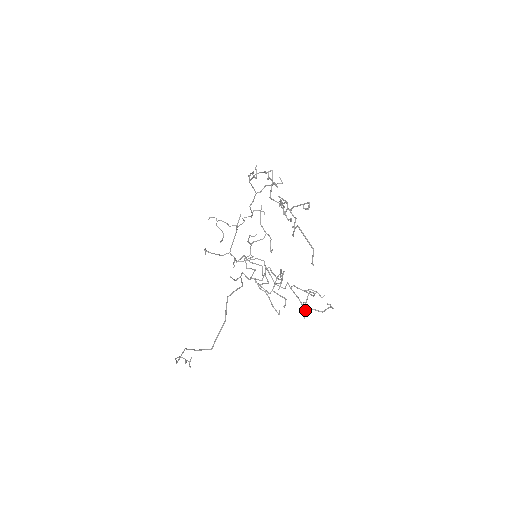
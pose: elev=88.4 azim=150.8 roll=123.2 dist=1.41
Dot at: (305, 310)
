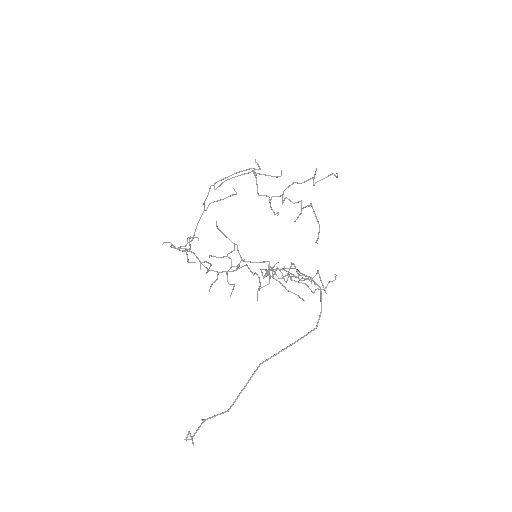
Dot at: occluded
